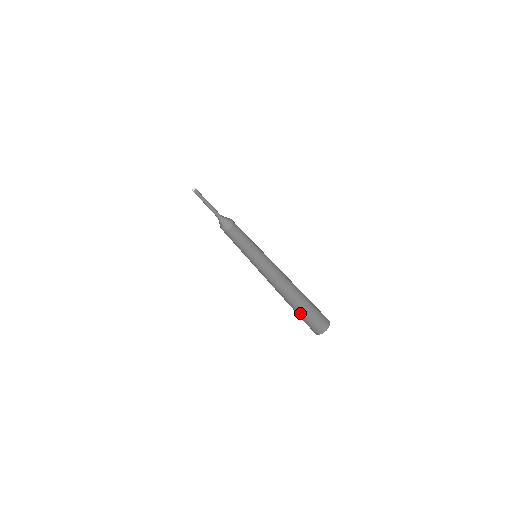
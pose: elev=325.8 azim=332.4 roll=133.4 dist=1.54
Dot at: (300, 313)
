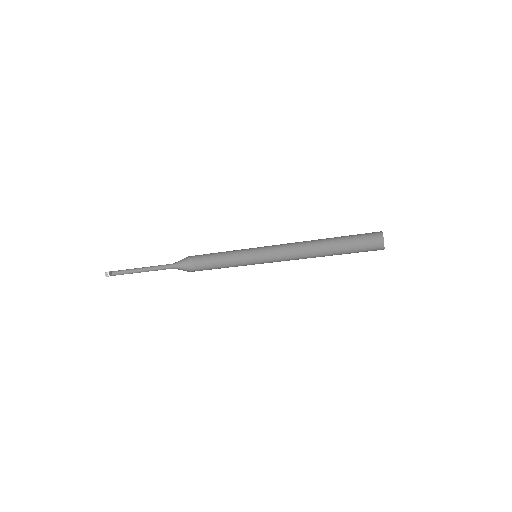
Dot at: (349, 253)
